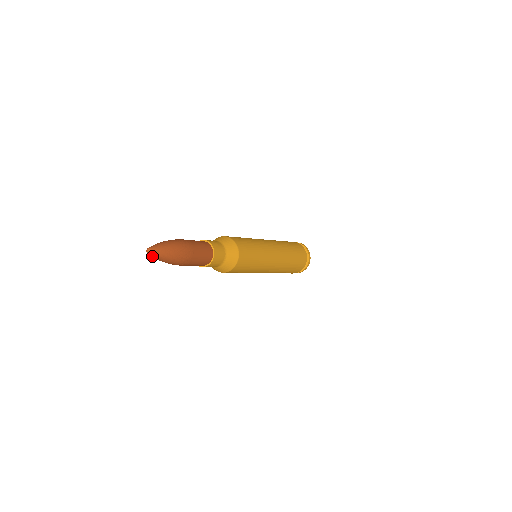
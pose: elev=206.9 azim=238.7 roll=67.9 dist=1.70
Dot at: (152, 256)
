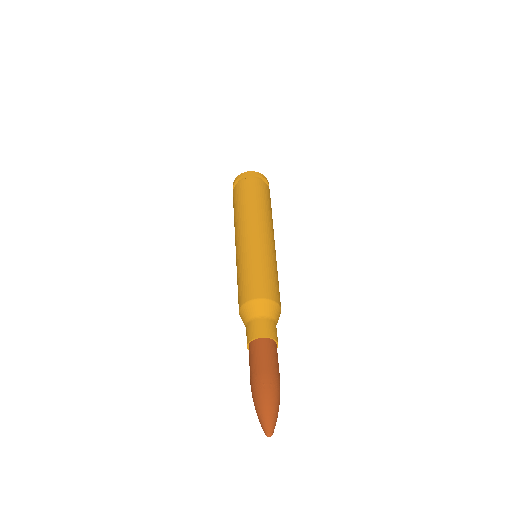
Dot at: occluded
